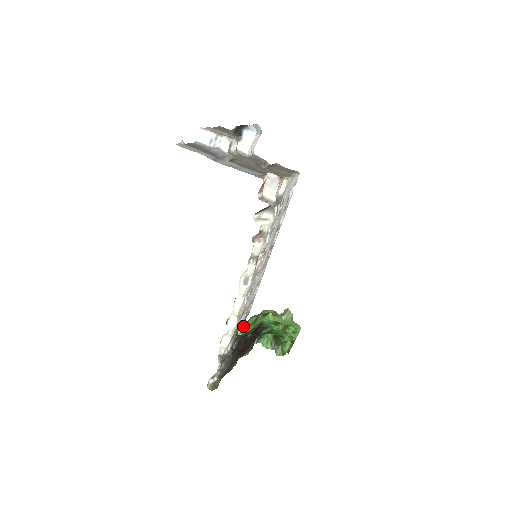
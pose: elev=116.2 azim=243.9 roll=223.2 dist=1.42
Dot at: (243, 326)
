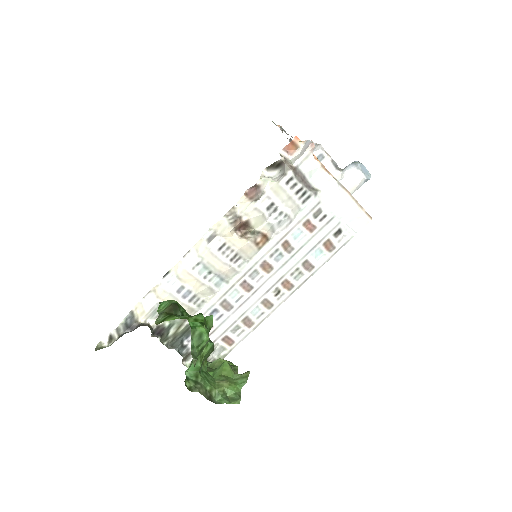
Dot at: occluded
